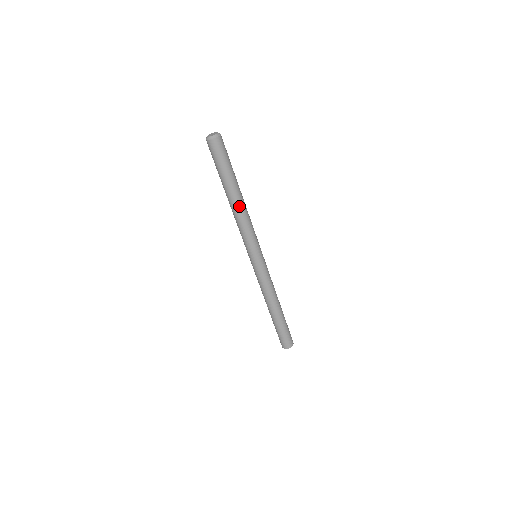
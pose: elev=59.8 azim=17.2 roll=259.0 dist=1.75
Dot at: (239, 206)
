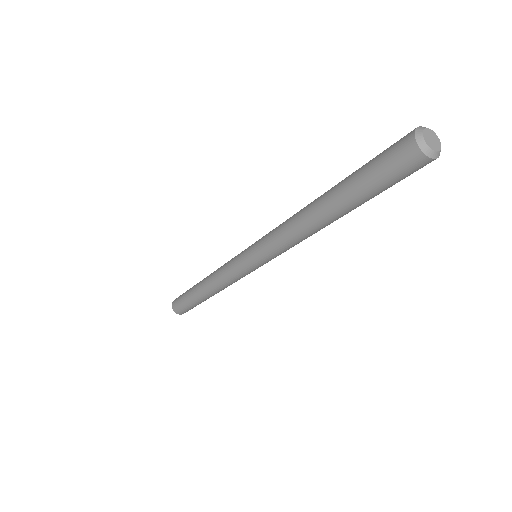
Dot at: (320, 228)
